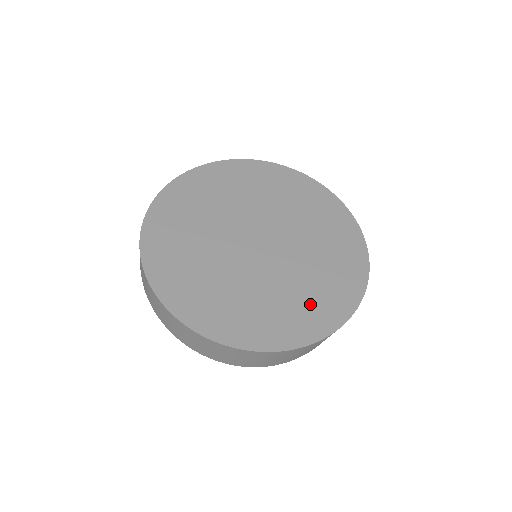
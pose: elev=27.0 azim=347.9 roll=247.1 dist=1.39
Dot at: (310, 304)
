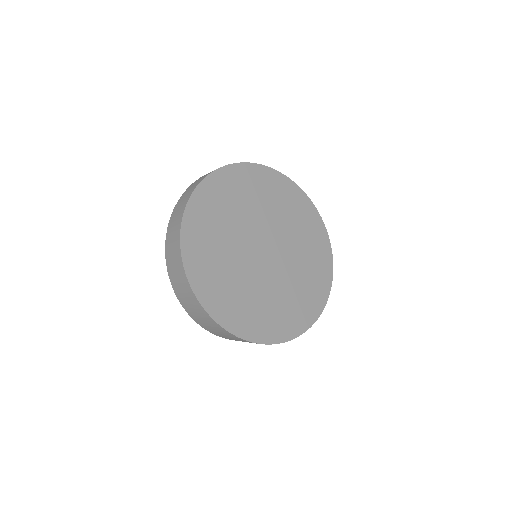
Dot at: (289, 311)
